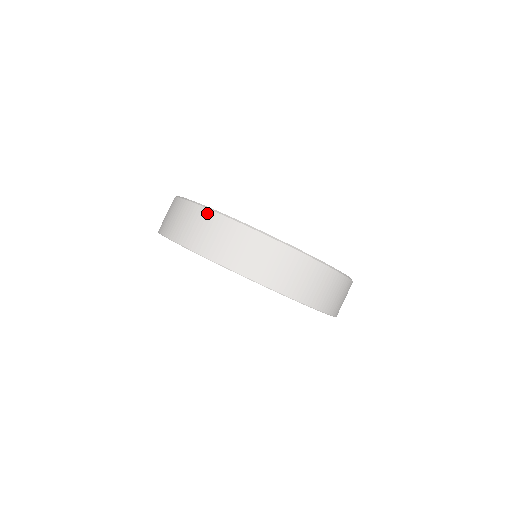
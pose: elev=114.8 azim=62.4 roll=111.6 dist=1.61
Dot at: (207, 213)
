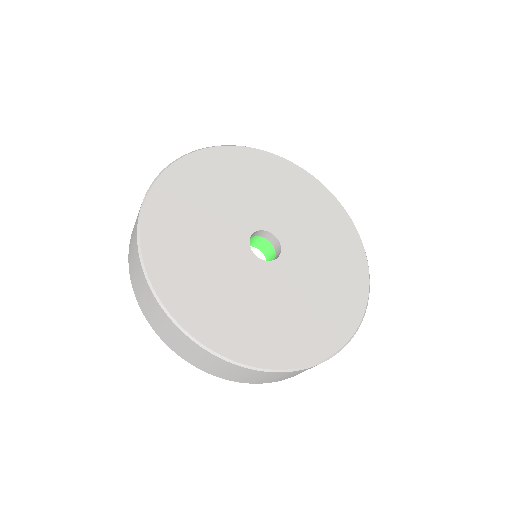
Dot at: (136, 228)
